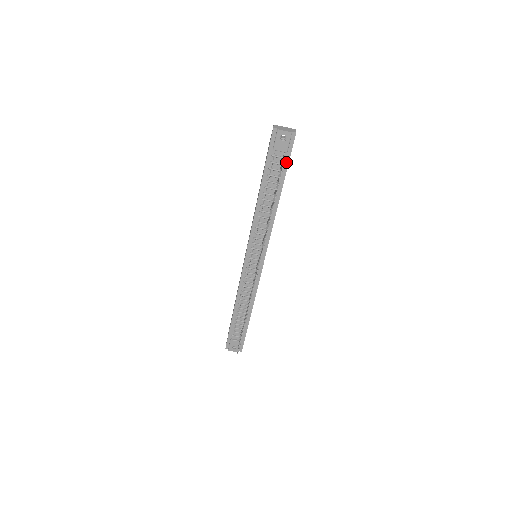
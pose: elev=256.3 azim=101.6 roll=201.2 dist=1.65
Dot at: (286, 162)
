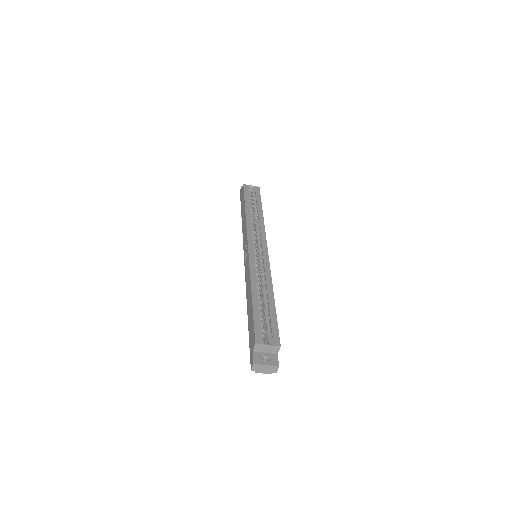
Dot at: occluded
